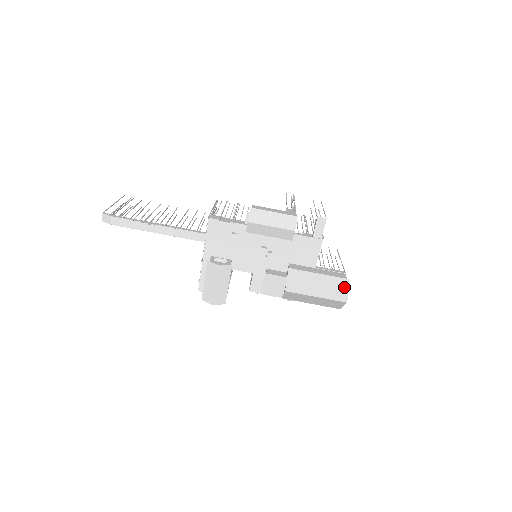
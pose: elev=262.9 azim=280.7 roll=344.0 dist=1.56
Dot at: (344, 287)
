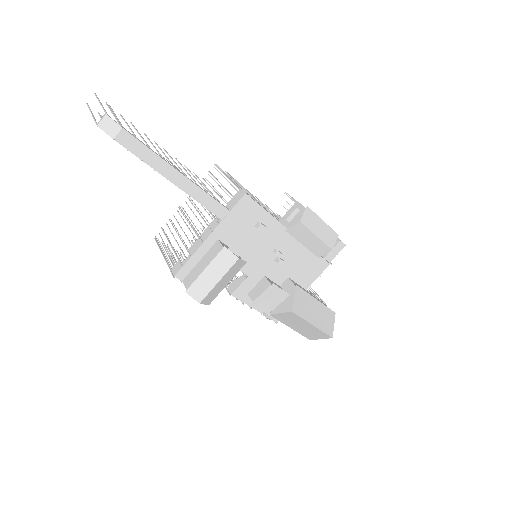
Dot at: (332, 320)
